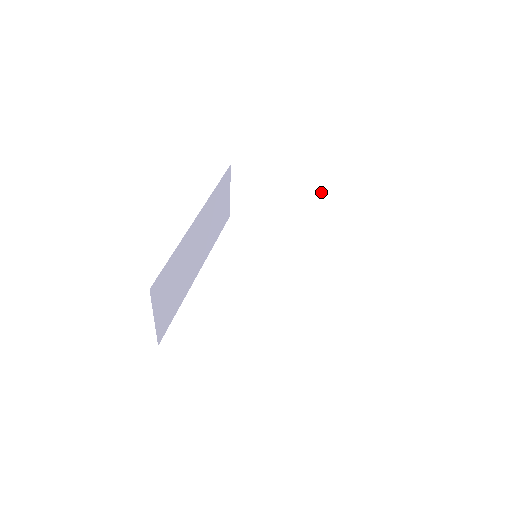
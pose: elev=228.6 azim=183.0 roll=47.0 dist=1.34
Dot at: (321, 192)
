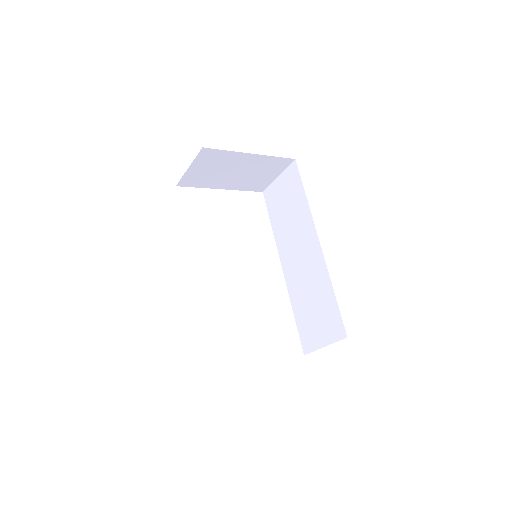
Dot at: (277, 166)
